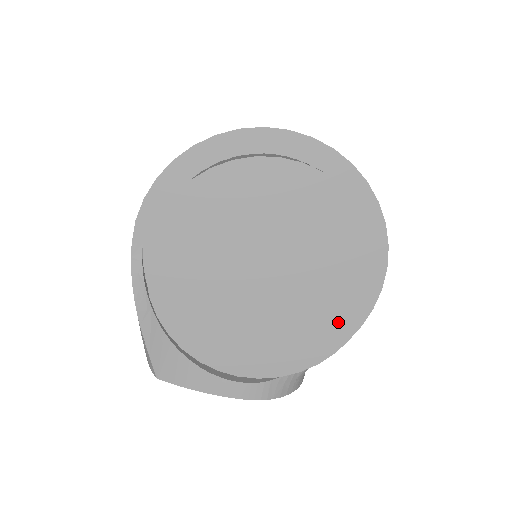
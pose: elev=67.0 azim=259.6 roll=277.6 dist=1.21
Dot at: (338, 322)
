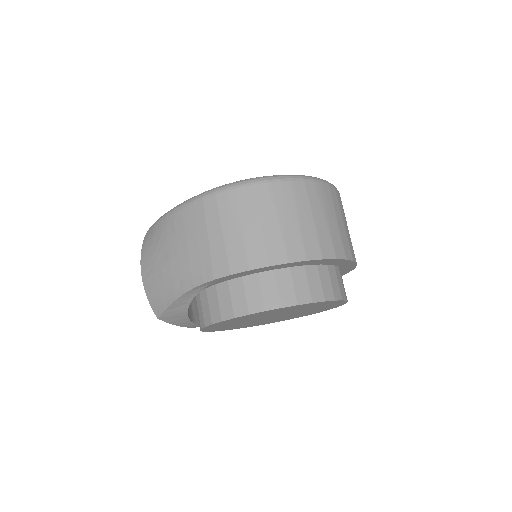
Dot at: occluded
